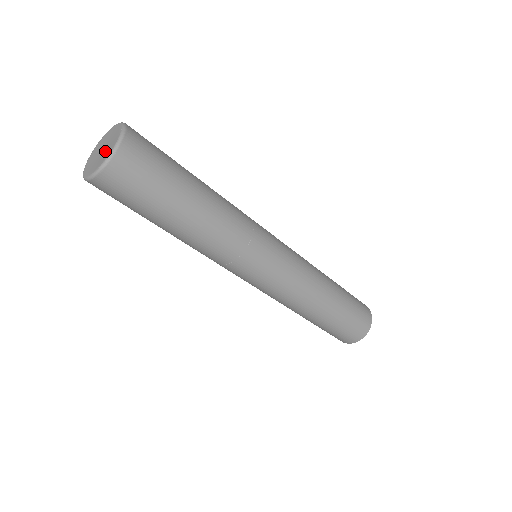
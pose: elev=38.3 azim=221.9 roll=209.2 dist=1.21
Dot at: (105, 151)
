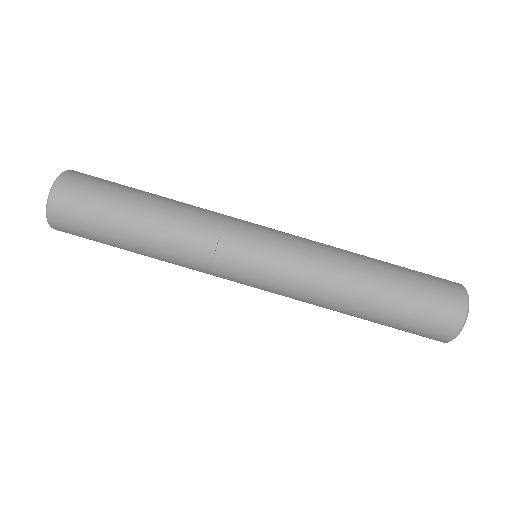
Dot at: occluded
